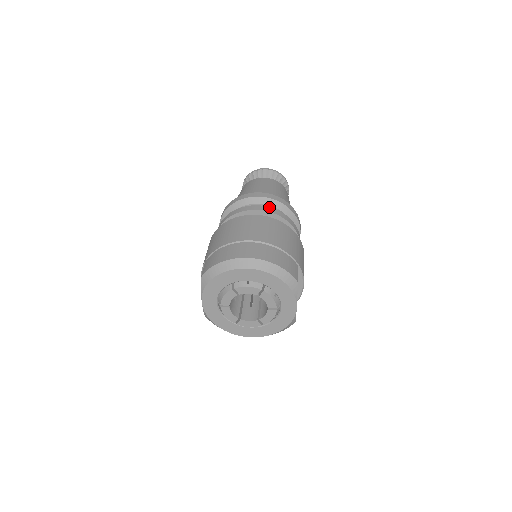
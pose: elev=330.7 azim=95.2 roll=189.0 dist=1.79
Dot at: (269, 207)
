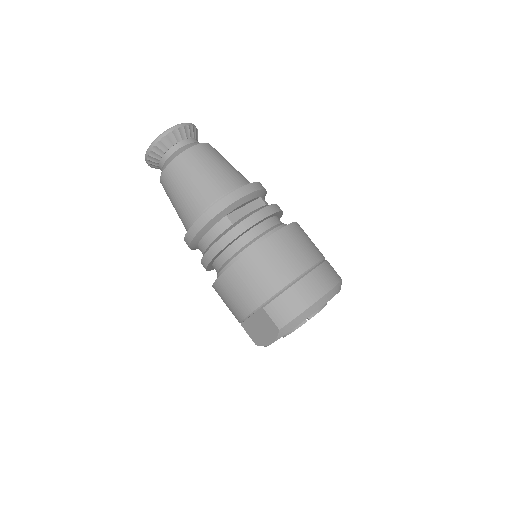
Dot at: (268, 206)
